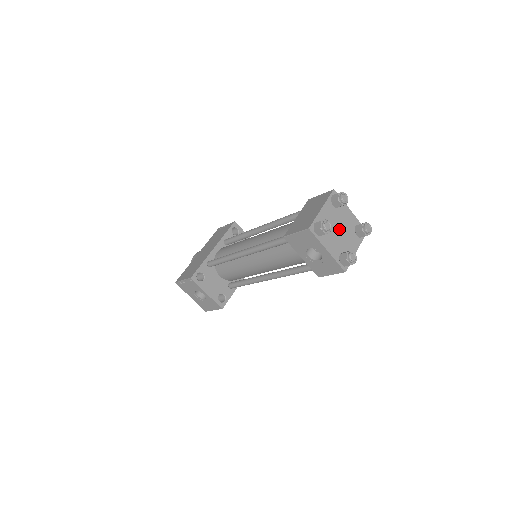
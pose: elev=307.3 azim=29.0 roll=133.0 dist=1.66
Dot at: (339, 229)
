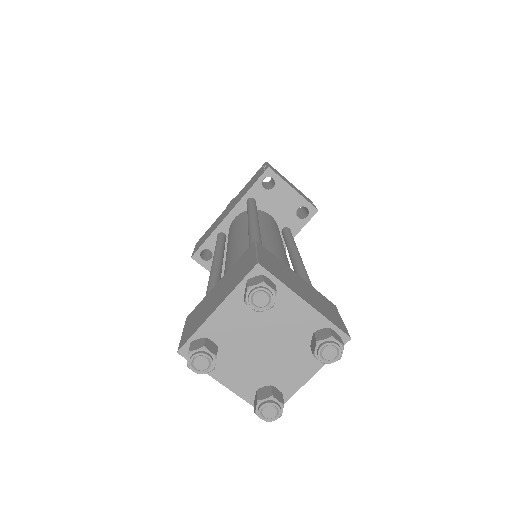
Dot at: (263, 343)
